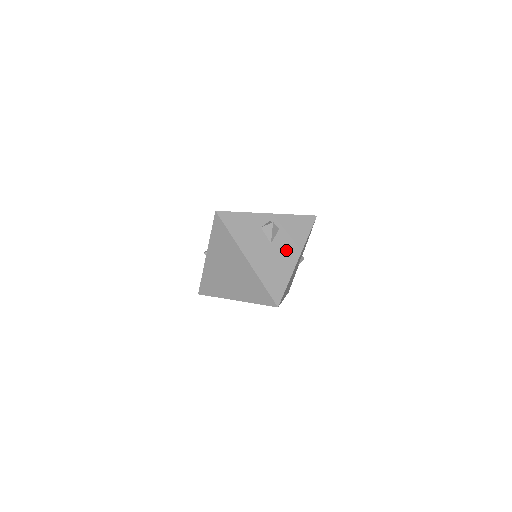
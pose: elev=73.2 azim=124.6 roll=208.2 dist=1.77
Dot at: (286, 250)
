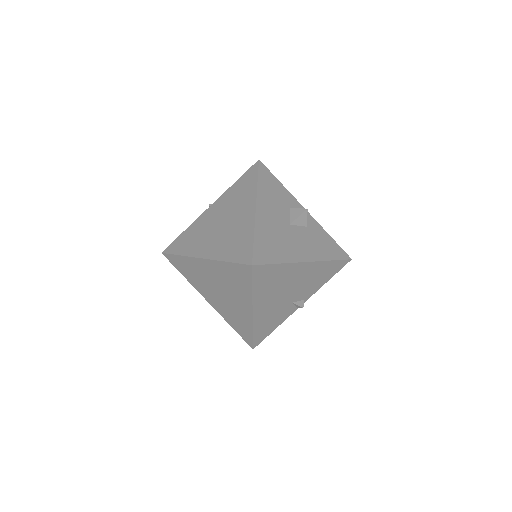
Dot at: (301, 244)
